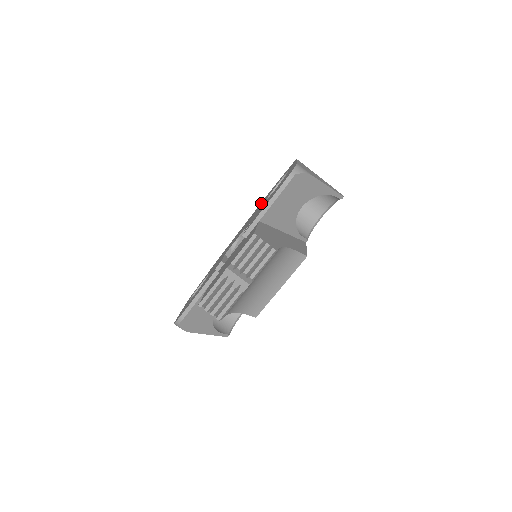
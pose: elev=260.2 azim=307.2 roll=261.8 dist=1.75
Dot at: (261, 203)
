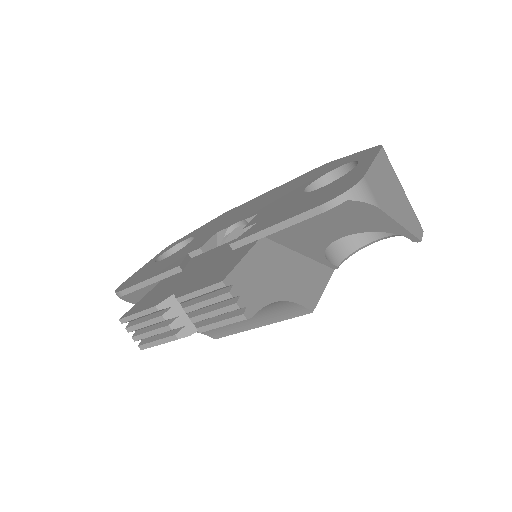
Dot at: (305, 177)
